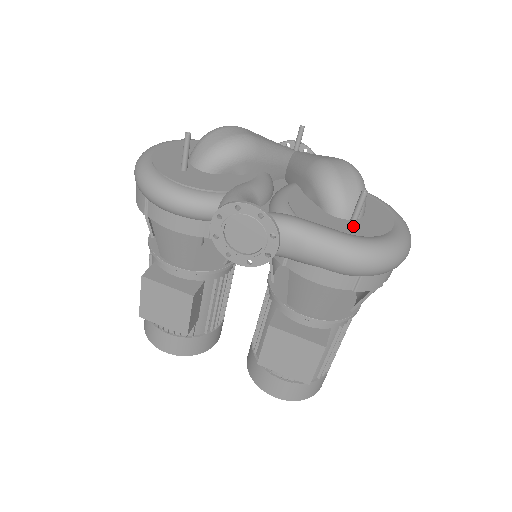
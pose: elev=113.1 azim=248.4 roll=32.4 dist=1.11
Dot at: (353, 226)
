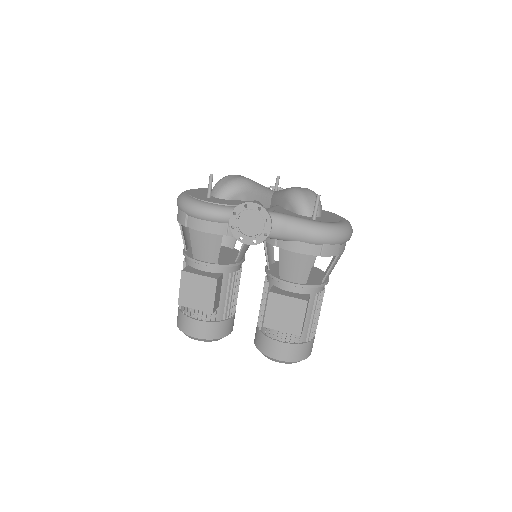
Dot at: (315, 218)
